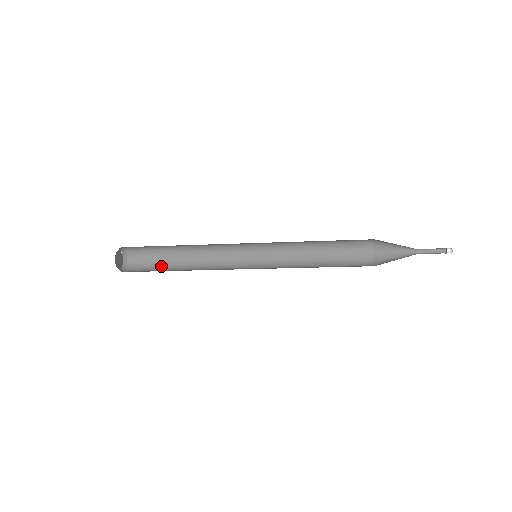
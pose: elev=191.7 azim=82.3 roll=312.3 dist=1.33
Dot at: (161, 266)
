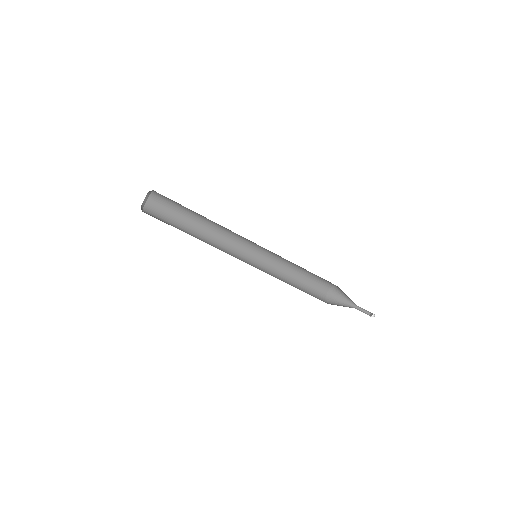
Dot at: occluded
